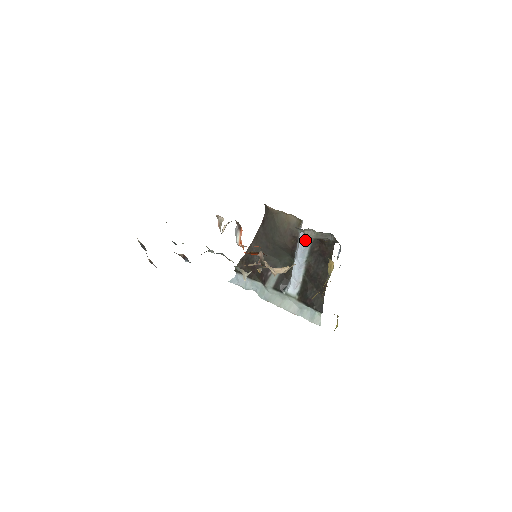
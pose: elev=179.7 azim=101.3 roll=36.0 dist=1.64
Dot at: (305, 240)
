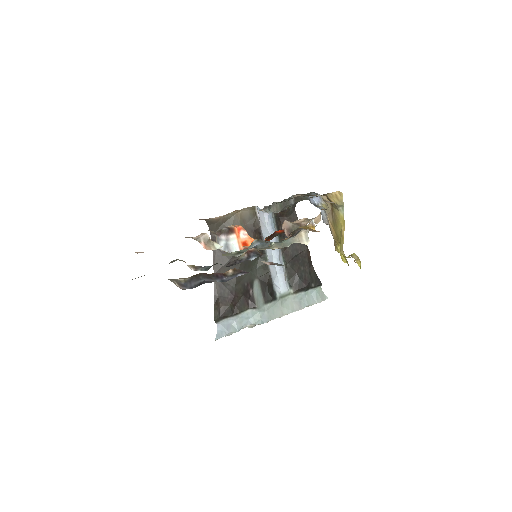
Dot at: (272, 221)
